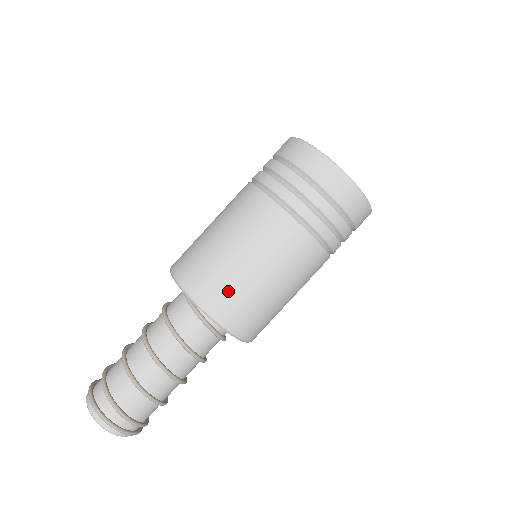
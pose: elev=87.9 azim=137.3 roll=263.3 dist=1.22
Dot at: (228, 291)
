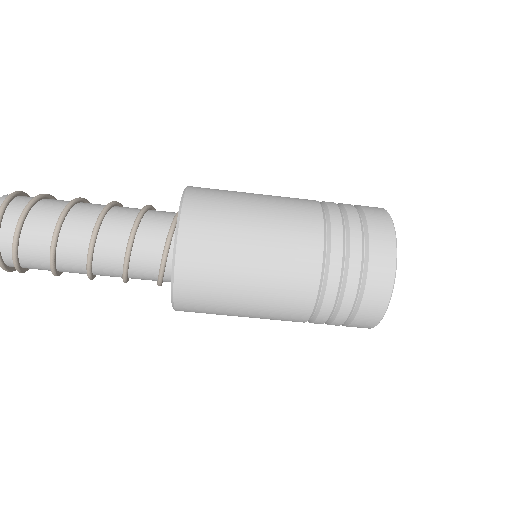
Dot at: (211, 265)
